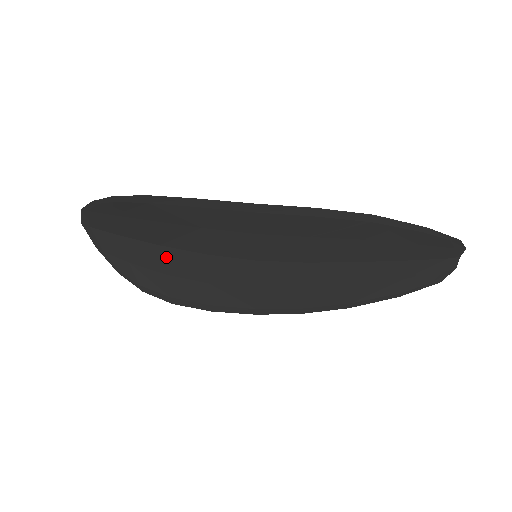
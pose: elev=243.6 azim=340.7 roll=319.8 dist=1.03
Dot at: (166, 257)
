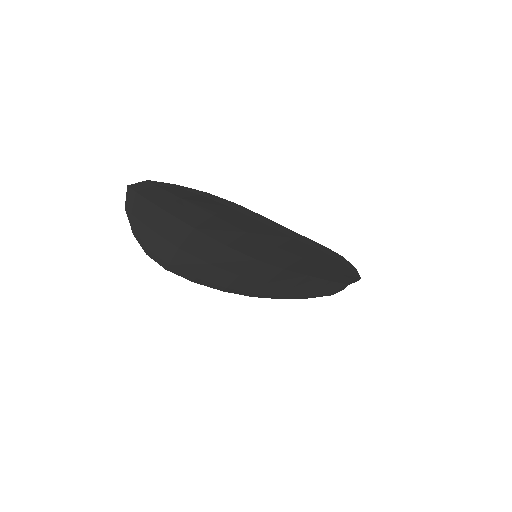
Dot at: (191, 237)
